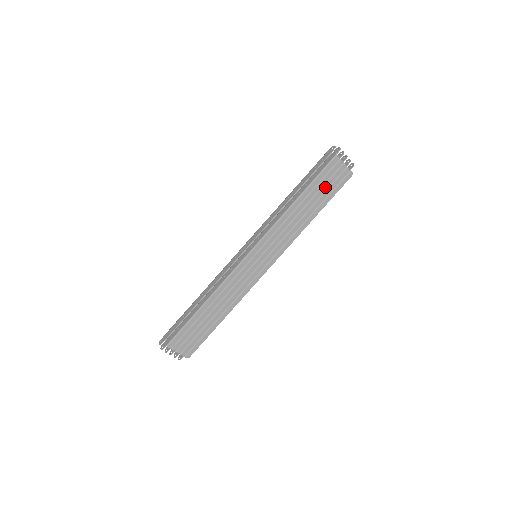
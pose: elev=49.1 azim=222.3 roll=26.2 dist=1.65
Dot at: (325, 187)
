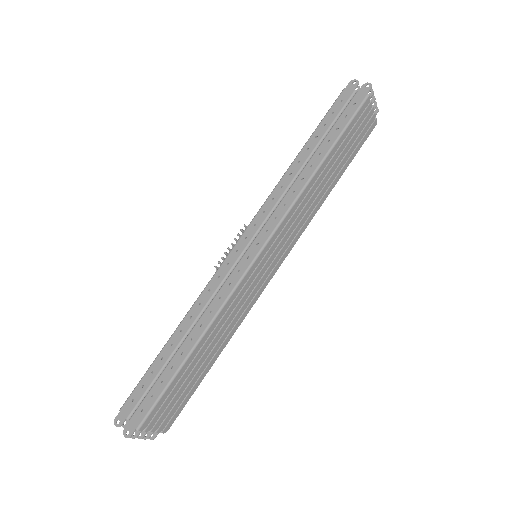
Dot at: (350, 144)
